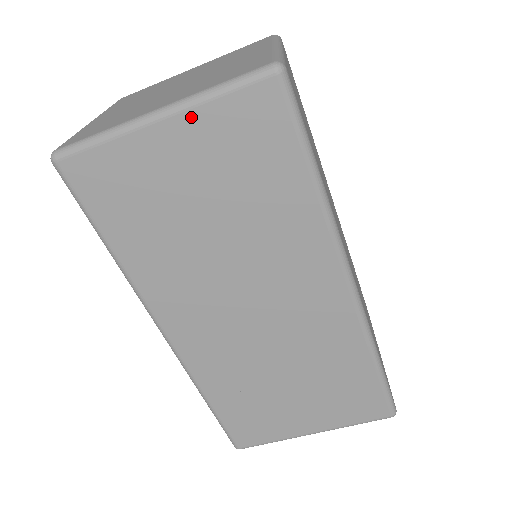
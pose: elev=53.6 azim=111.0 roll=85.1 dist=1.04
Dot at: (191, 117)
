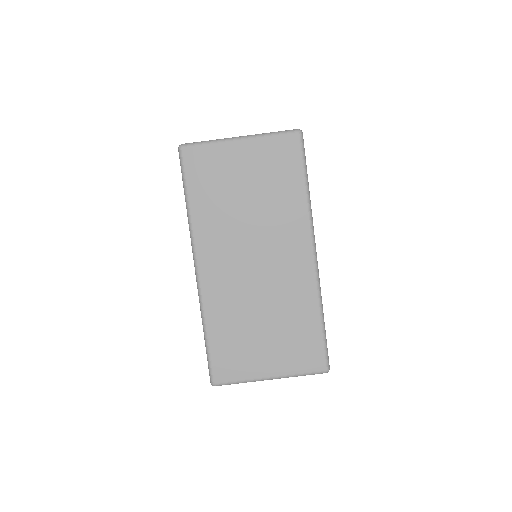
Dot at: (255, 142)
